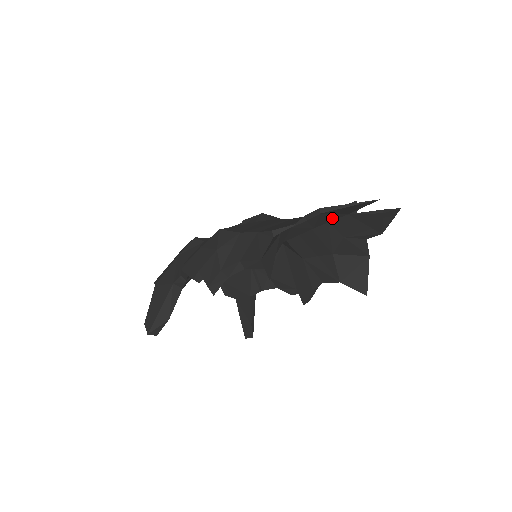
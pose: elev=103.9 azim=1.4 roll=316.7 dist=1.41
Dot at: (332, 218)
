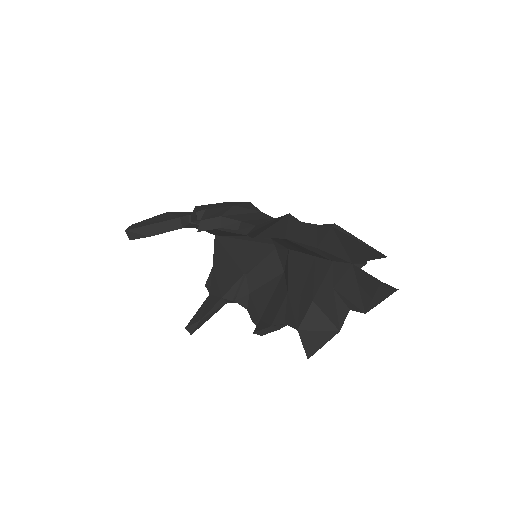
Dot at: (338, 251)
